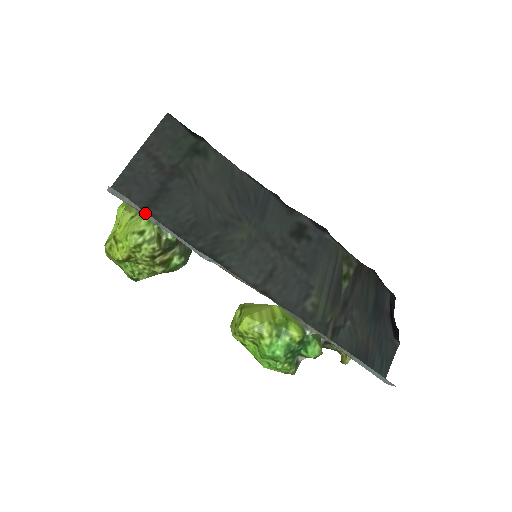
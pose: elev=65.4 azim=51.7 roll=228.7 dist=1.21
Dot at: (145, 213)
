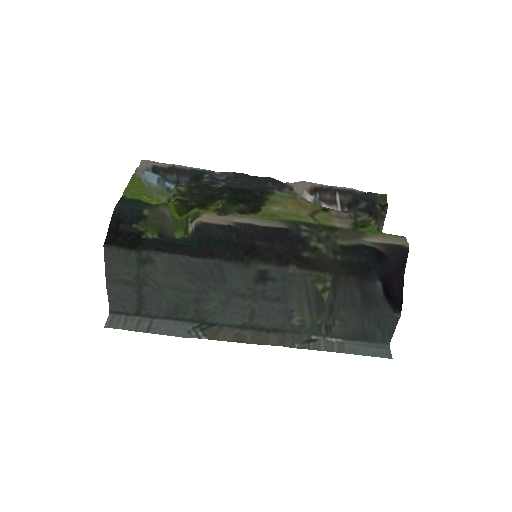
Dot at: (136, 329)
